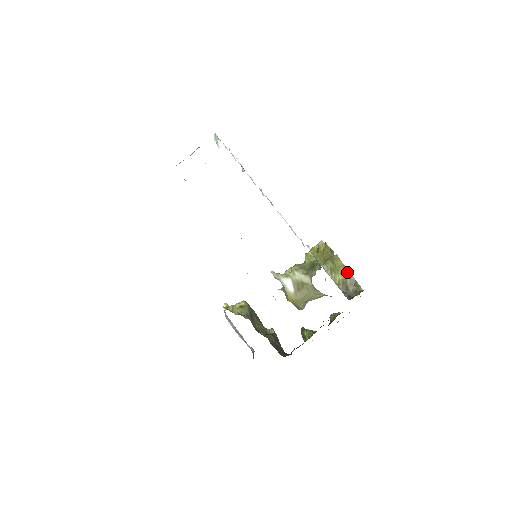
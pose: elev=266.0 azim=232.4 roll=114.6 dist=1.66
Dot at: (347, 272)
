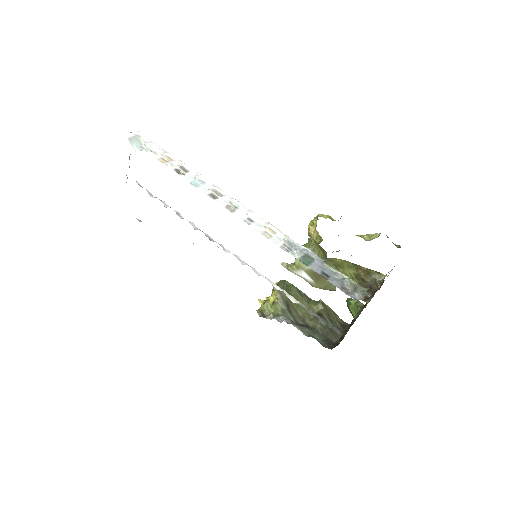
Dot at: (354, 266)
